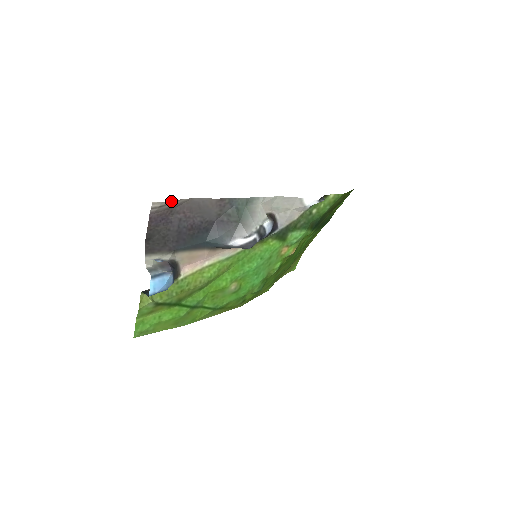
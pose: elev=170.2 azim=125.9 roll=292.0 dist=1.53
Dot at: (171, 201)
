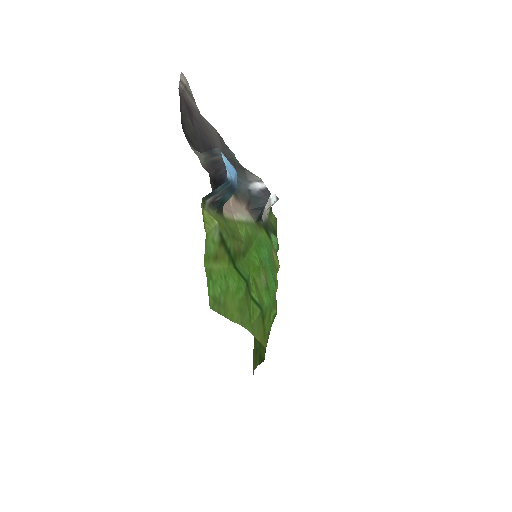
Dot at: (190, 92)
